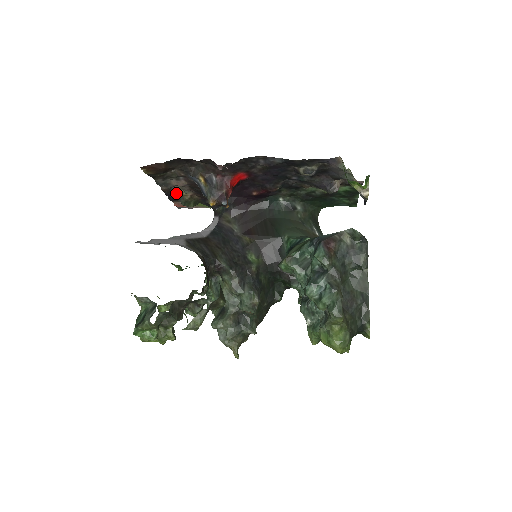
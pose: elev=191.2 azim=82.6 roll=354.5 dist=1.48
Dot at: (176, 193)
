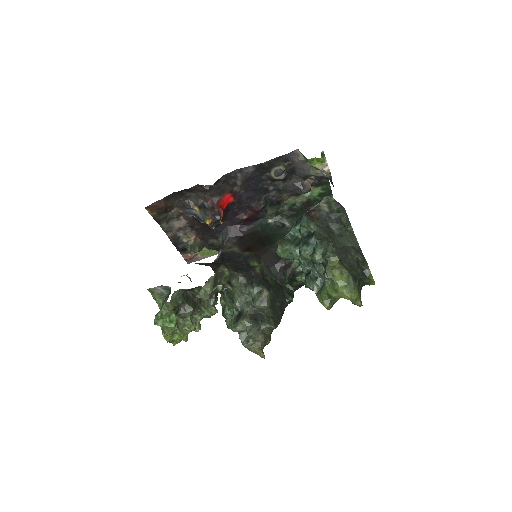
Dot at: (181, 241)
